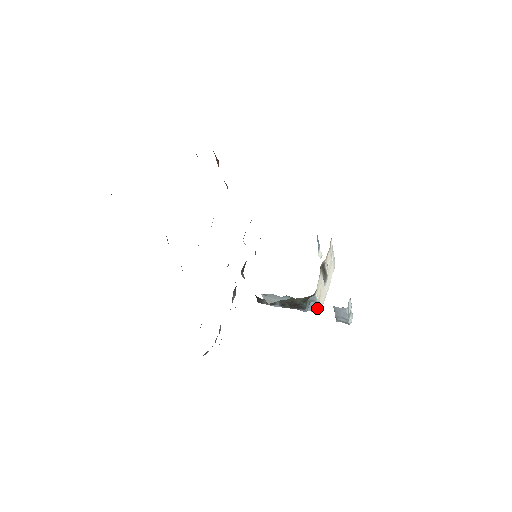
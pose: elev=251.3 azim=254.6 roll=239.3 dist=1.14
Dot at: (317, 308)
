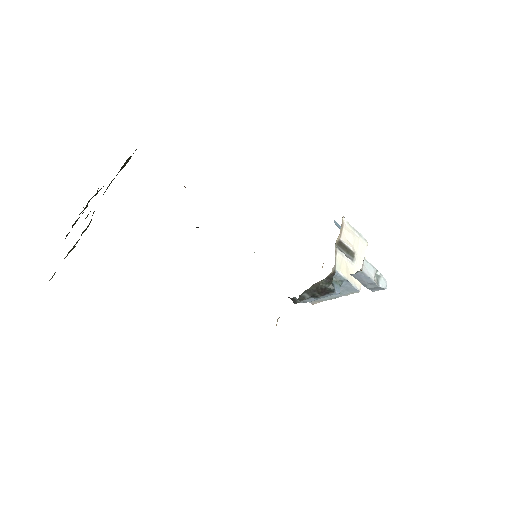
Dot at: (352, 287)
